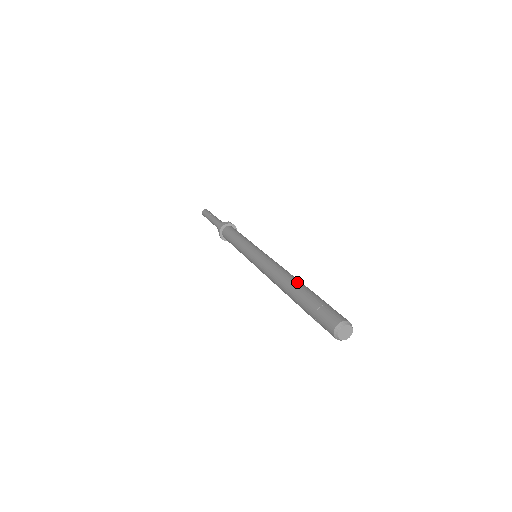
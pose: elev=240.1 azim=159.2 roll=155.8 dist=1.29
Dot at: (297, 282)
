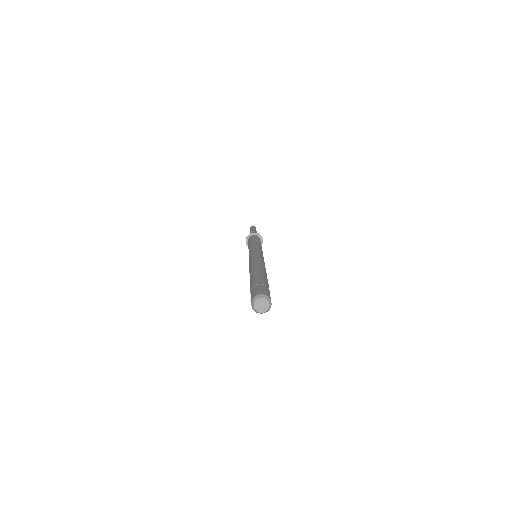
Dot at: (255, 270)
